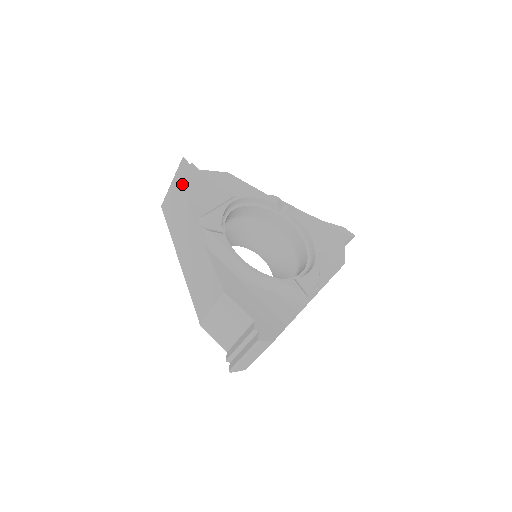
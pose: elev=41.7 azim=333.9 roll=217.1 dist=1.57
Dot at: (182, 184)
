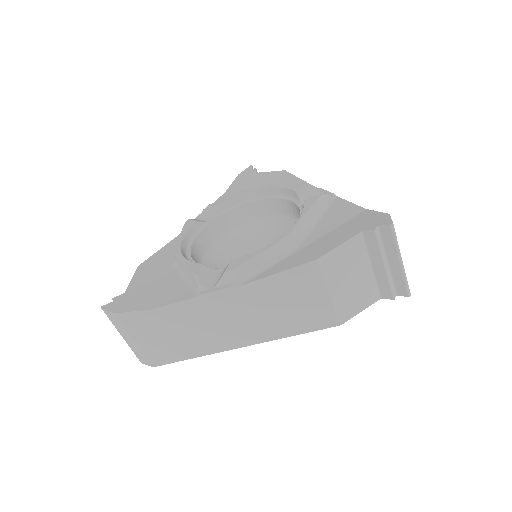
Dot at: (229, 187)
